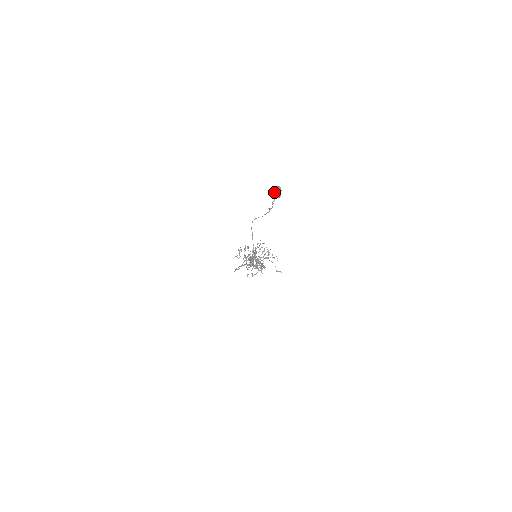
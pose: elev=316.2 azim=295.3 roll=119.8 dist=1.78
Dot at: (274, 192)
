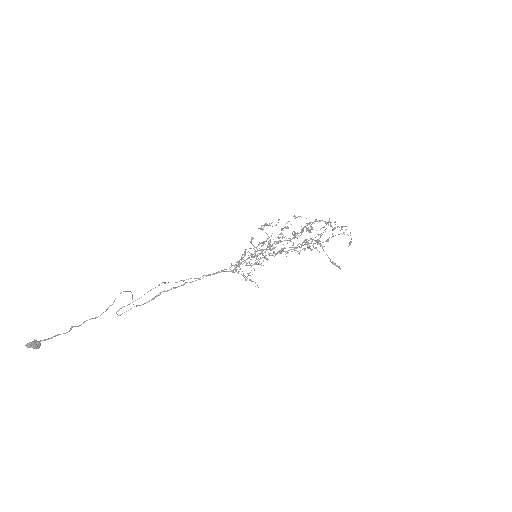
Dot at: (30, 343)
